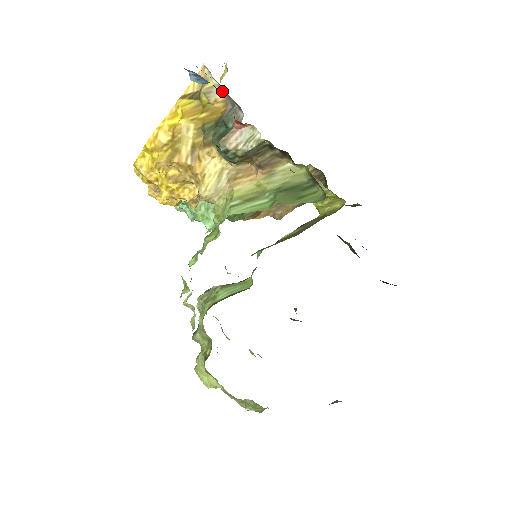
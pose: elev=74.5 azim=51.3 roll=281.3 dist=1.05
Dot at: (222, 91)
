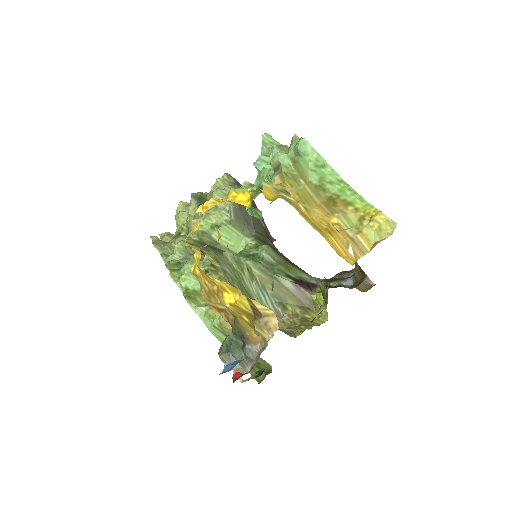
Dot at: (267, 342)
